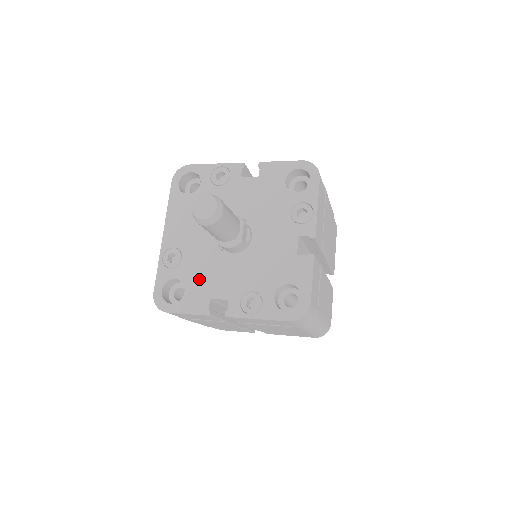
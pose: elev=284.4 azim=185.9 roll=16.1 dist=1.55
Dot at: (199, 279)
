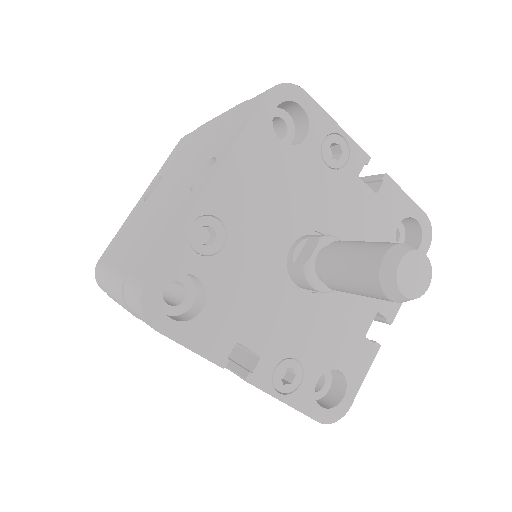
Dot at: (235, 300)
